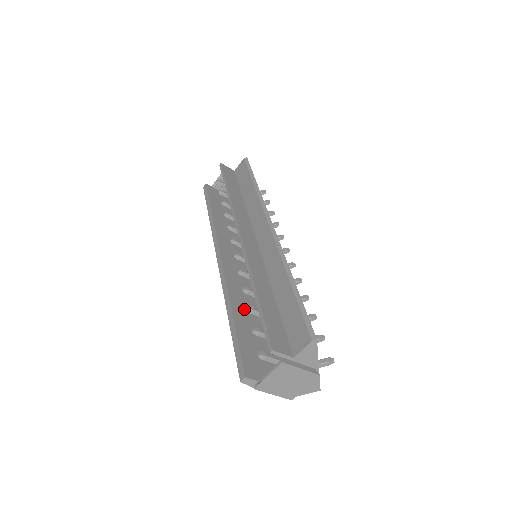
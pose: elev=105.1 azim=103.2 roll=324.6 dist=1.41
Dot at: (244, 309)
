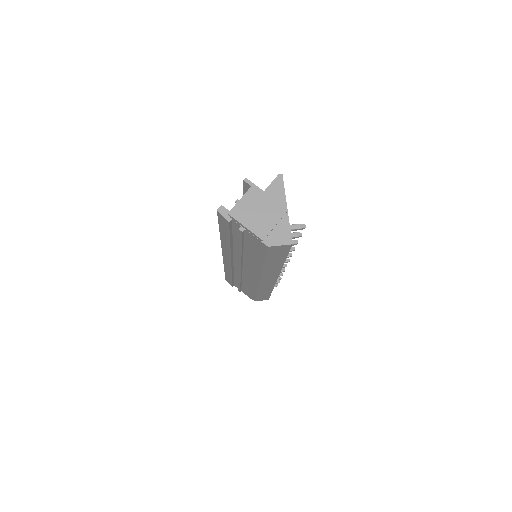
Dot at: occluded
